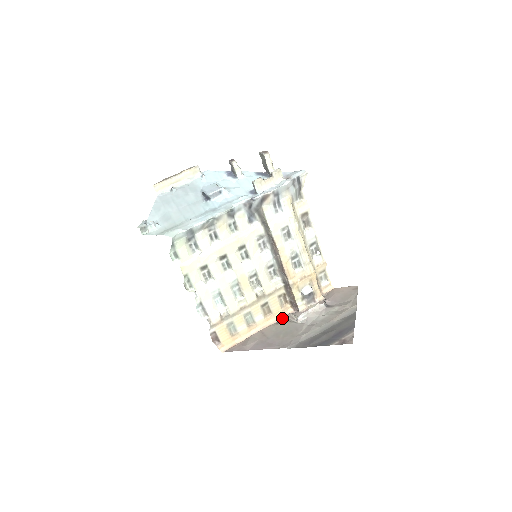
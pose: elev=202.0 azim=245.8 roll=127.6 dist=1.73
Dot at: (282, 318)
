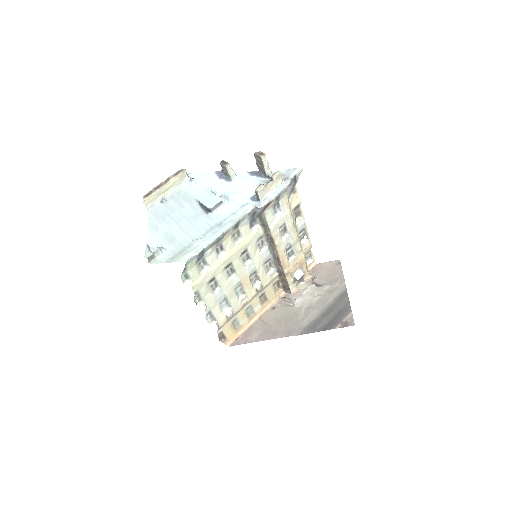
Dot at: (276, 302)
